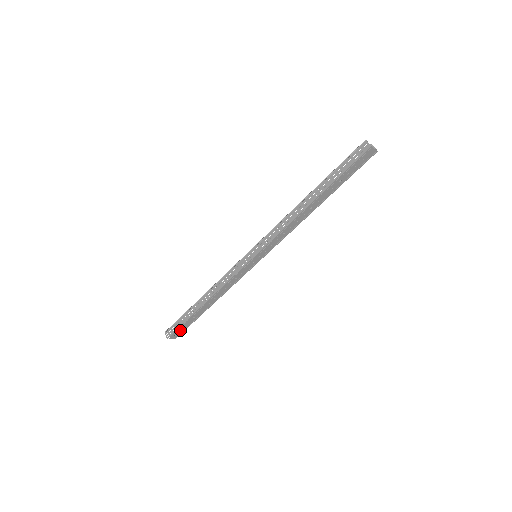
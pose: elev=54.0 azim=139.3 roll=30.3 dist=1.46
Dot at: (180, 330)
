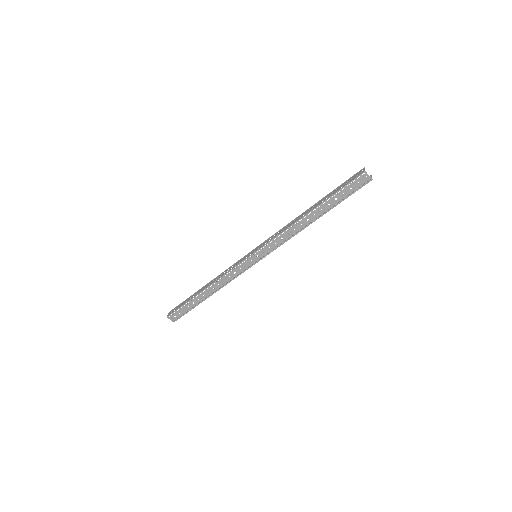
Dot at: (180, 312)
